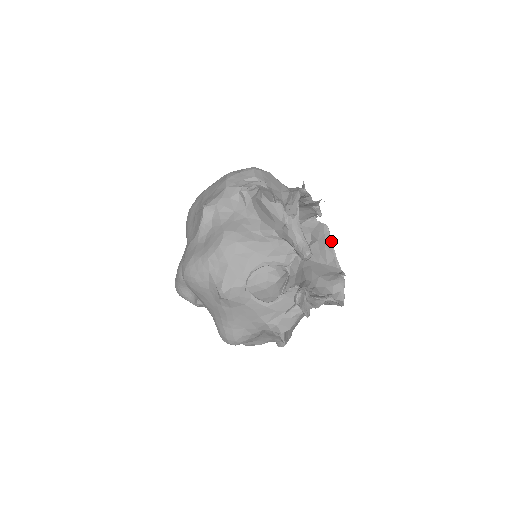
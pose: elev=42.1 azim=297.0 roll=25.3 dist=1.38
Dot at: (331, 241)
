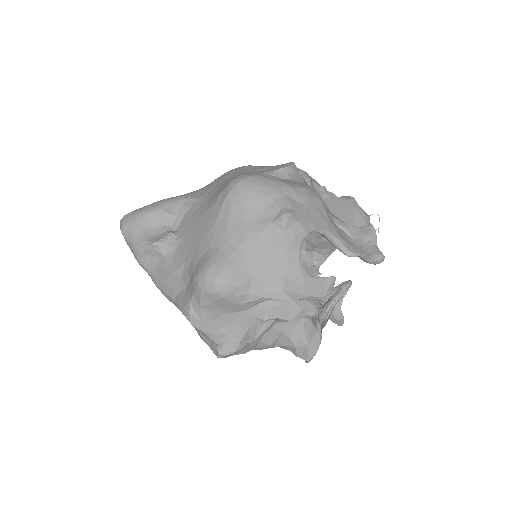
Dot at: occluded
